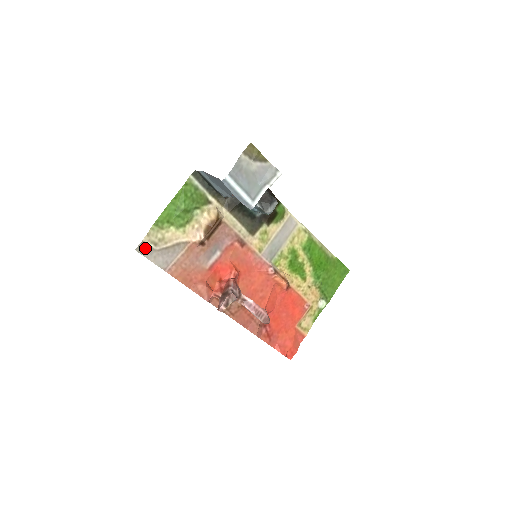
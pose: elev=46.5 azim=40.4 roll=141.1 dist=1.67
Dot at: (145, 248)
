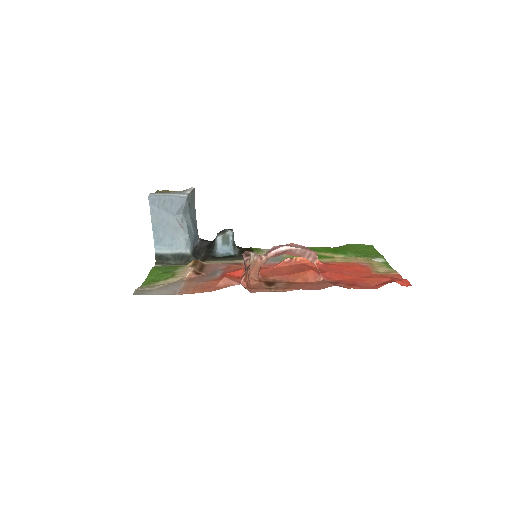
Dot at: (142, 292)
